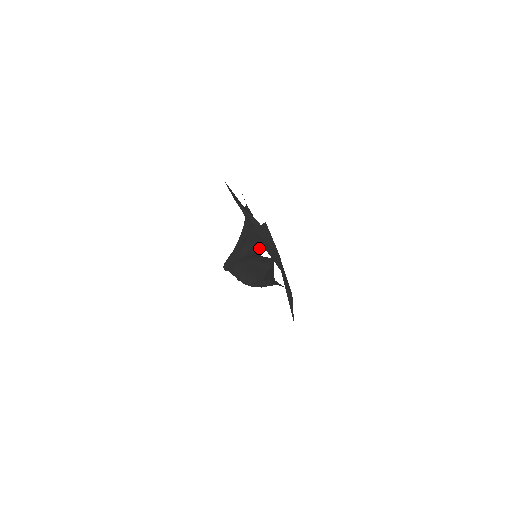
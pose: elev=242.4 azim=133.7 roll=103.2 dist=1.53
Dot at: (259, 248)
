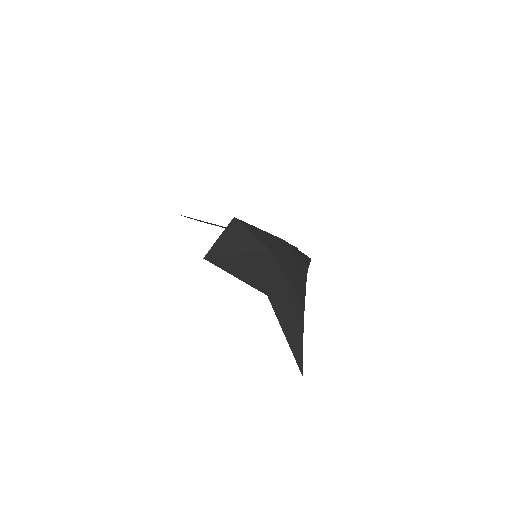
Dot at: occluded
